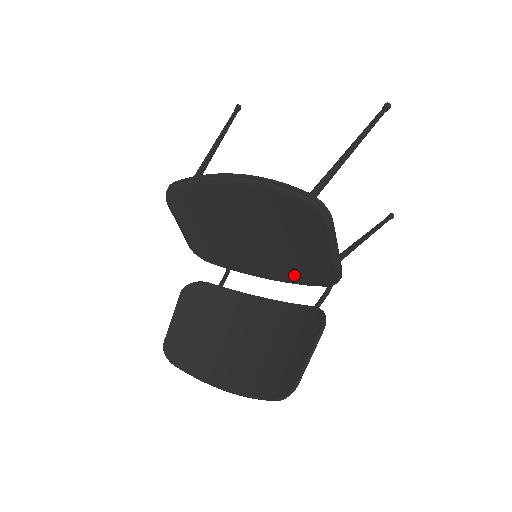
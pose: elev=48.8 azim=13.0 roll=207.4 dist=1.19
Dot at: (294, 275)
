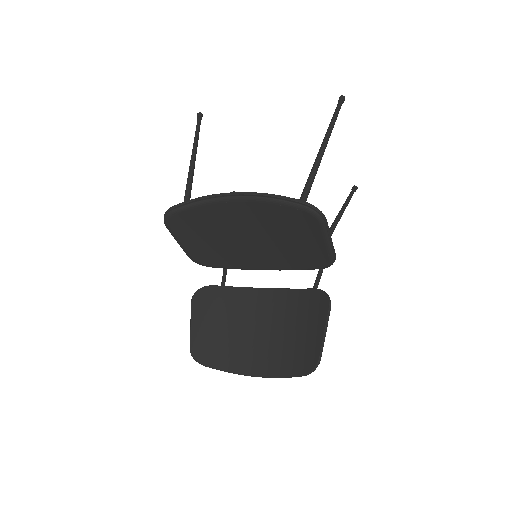
Dot at: (291, 264)
